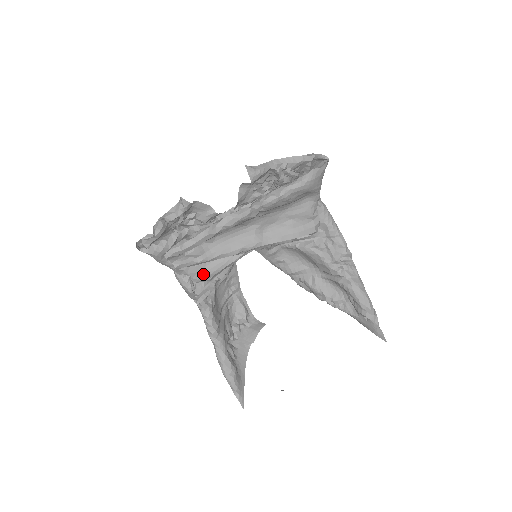
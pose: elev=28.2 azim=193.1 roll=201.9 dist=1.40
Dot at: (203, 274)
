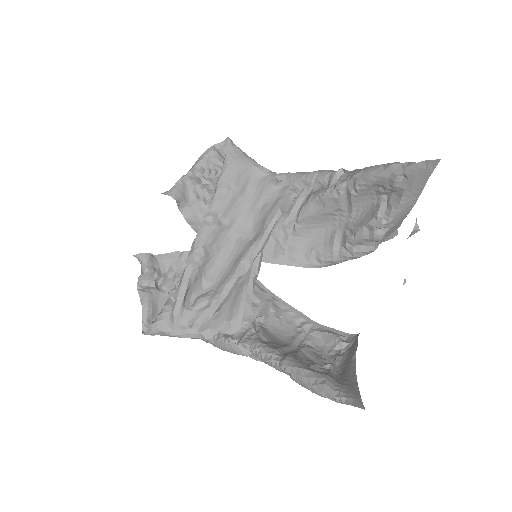
Dot at: (231, 319)
